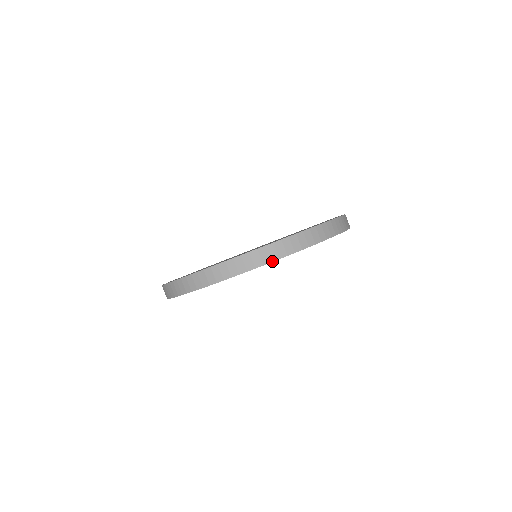
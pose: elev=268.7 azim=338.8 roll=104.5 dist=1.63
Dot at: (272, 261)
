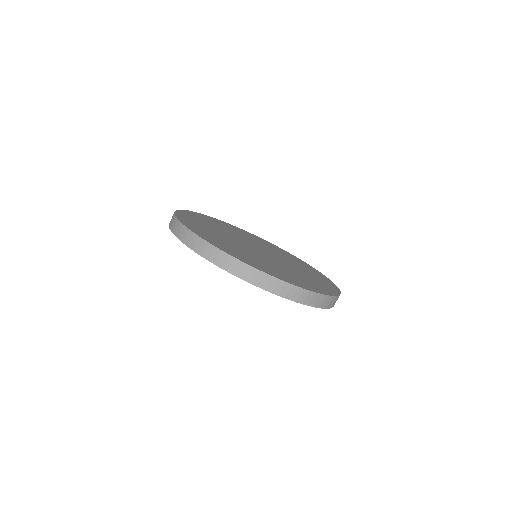
Dot at: (292, 300)
